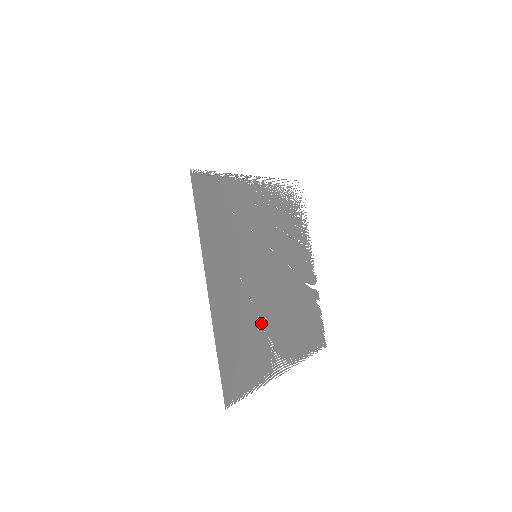
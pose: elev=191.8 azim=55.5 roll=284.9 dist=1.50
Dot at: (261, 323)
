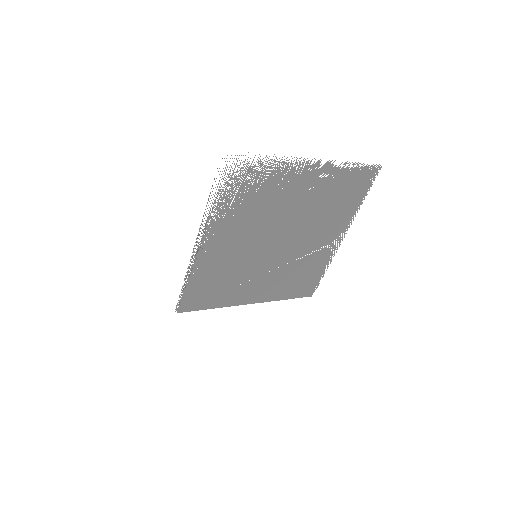
Dot at: (299, 259)
